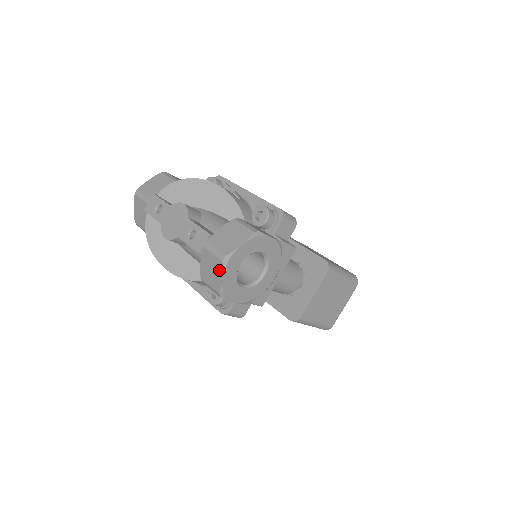
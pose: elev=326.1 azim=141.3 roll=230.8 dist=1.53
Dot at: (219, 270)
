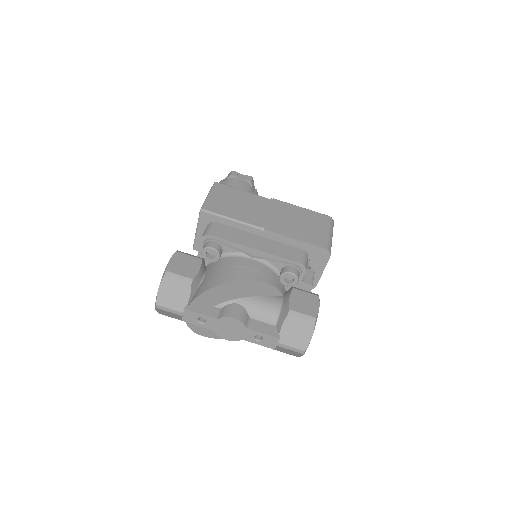
Dot at: (299, 354)
